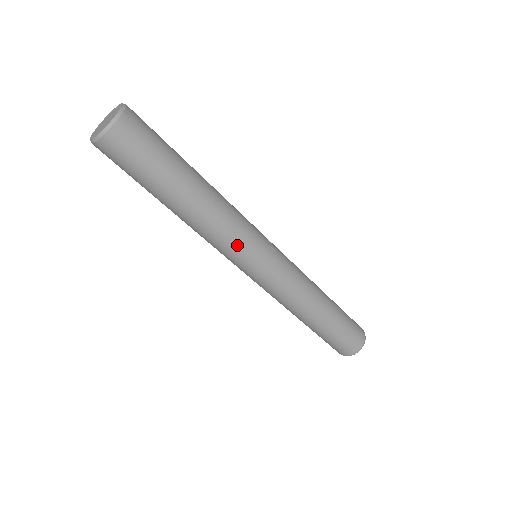
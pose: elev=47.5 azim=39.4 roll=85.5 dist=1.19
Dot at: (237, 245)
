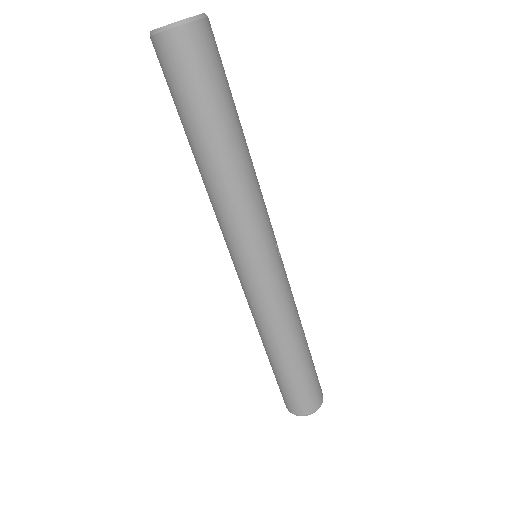
Dot at: (249, 229)
